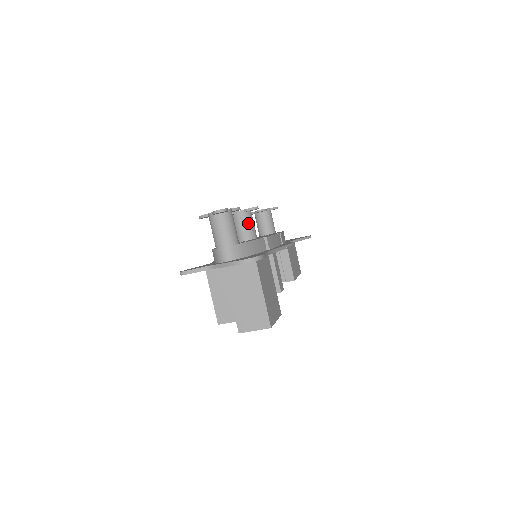
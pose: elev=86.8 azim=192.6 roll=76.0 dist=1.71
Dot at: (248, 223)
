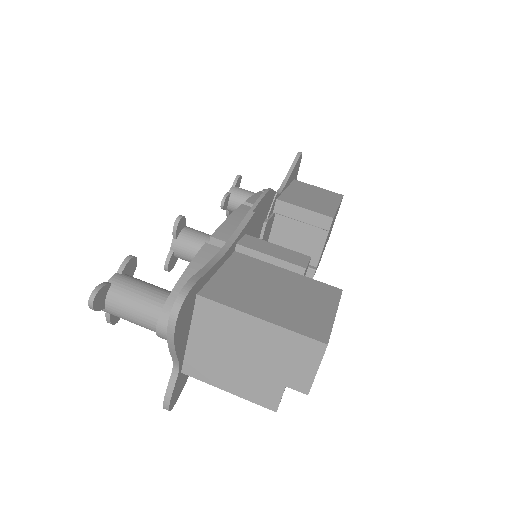
Dot at: (195, 243)
